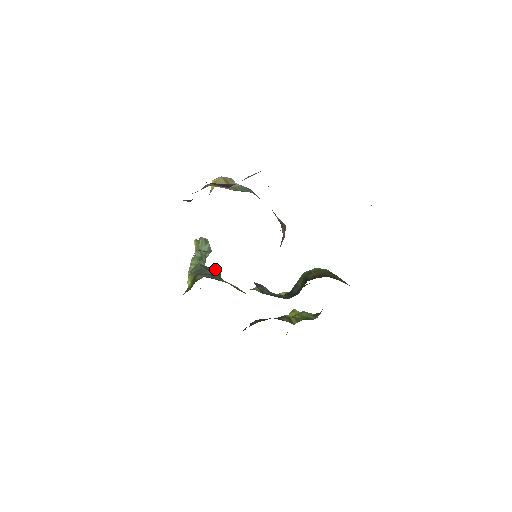
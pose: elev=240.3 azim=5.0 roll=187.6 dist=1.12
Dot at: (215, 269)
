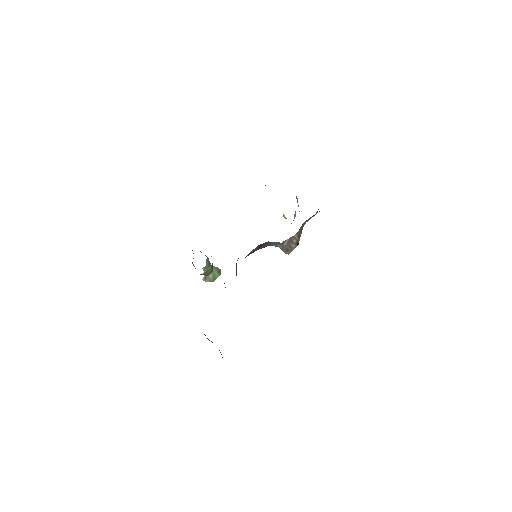
Dot at: occluded
